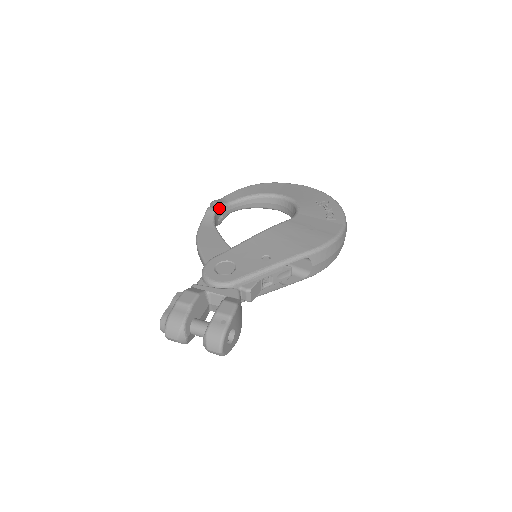
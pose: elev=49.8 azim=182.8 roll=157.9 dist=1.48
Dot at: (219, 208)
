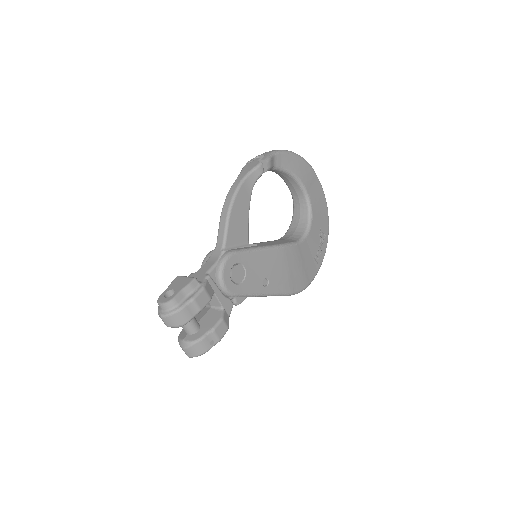
Dot at: (266, 171)
